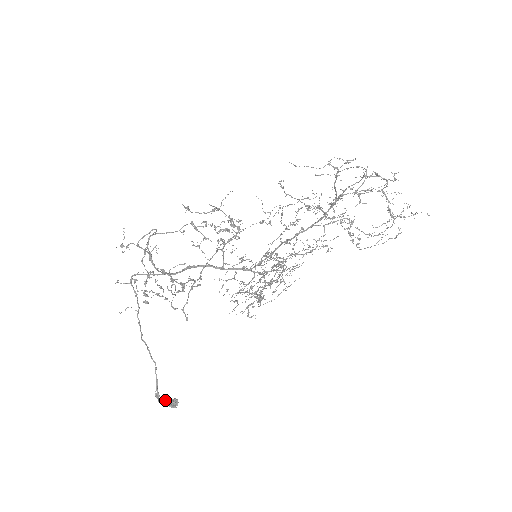
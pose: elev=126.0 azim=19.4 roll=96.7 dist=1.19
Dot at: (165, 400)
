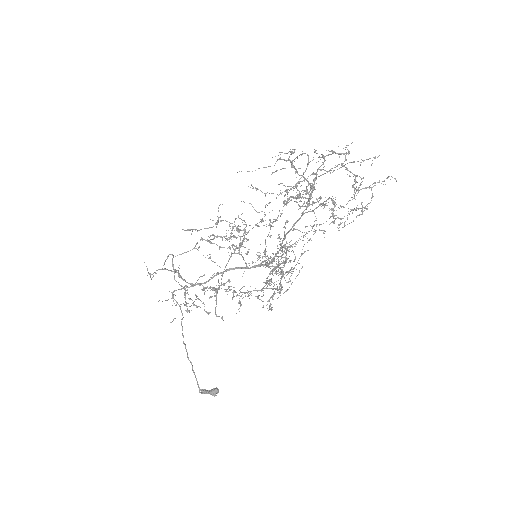
Dot at: (208, 390)
